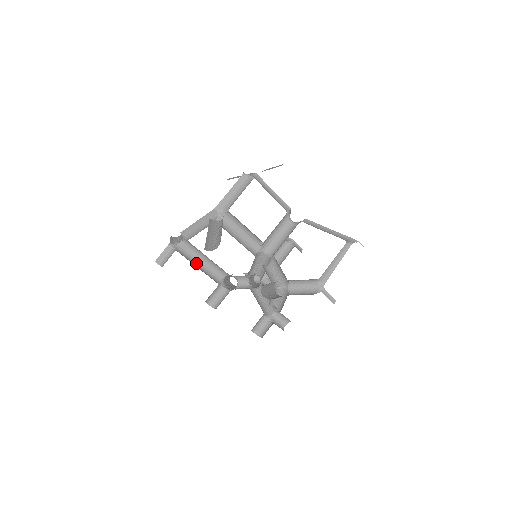
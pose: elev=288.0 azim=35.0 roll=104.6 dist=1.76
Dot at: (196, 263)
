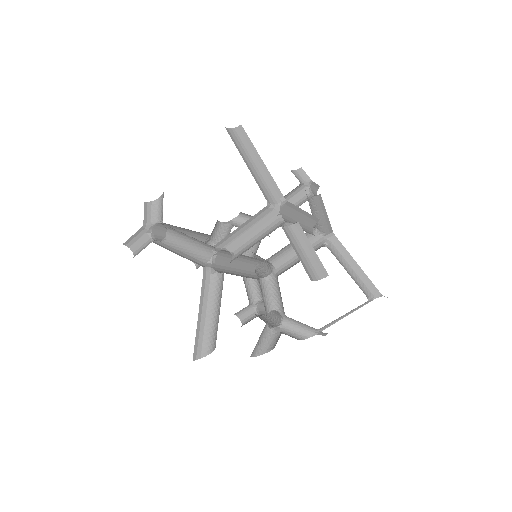
Dot at: occluded
